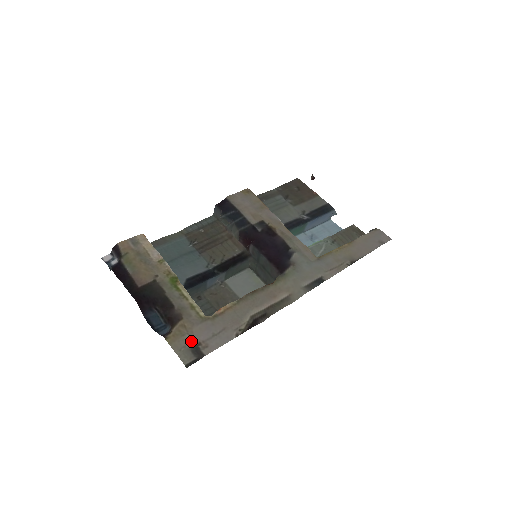
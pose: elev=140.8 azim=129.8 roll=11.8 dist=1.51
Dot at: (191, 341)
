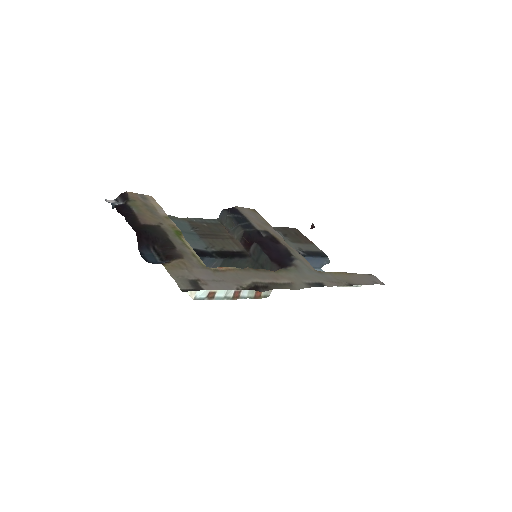
Dot at: (190, 275)
